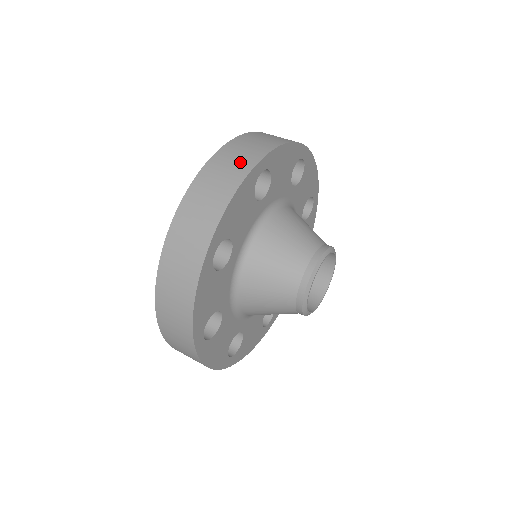
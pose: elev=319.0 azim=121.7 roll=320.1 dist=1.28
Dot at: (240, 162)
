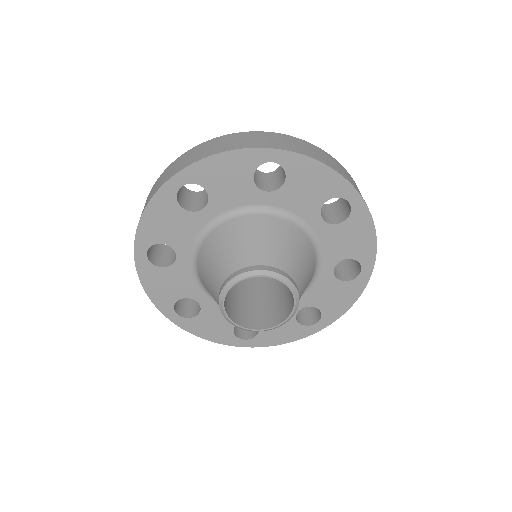
Dot at: (260, 141)
